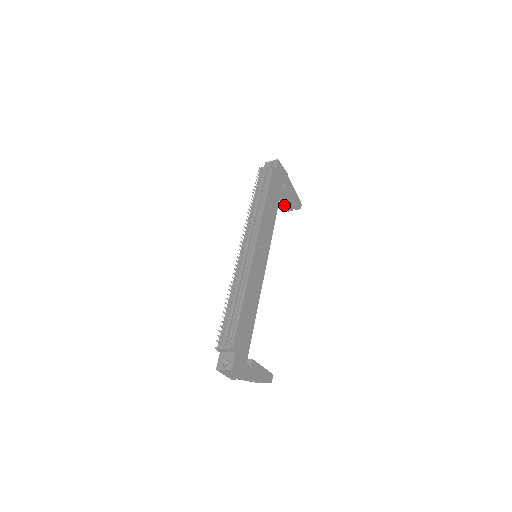
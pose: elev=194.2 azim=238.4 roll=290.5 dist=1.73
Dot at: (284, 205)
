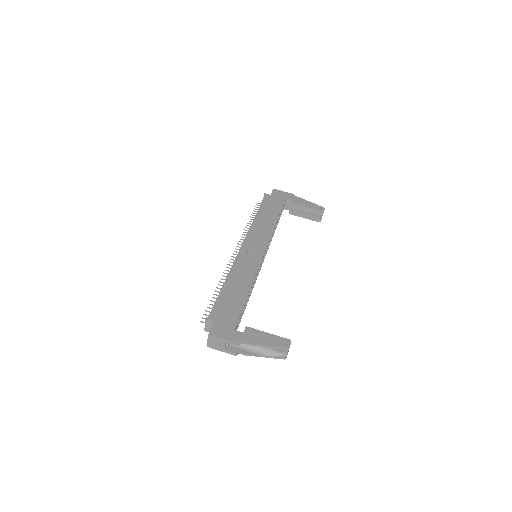
Dot at: (310, 219)
